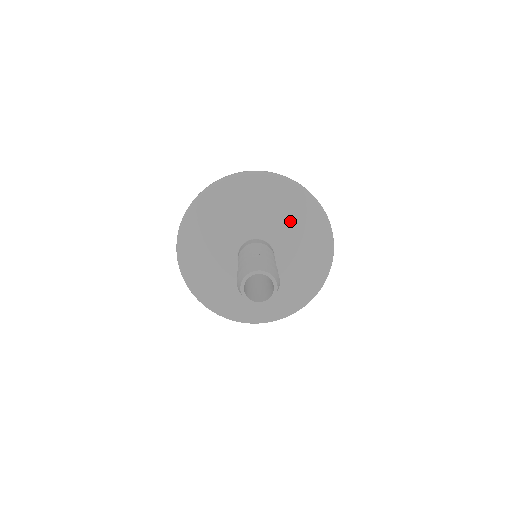
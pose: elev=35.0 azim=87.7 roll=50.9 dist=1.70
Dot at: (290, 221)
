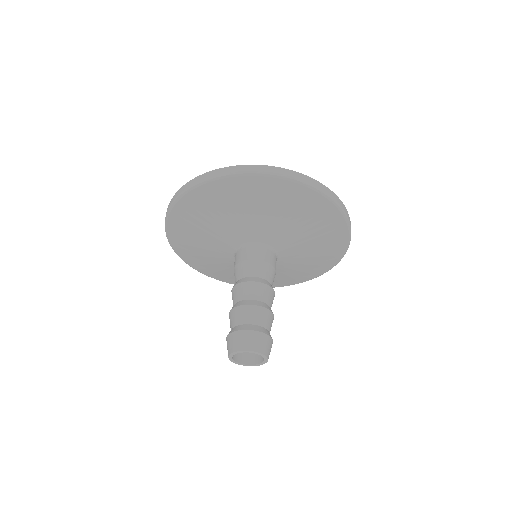
Dot at: (274, 215)
